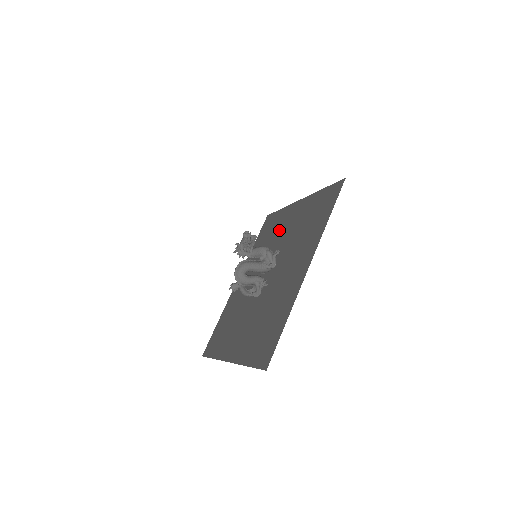
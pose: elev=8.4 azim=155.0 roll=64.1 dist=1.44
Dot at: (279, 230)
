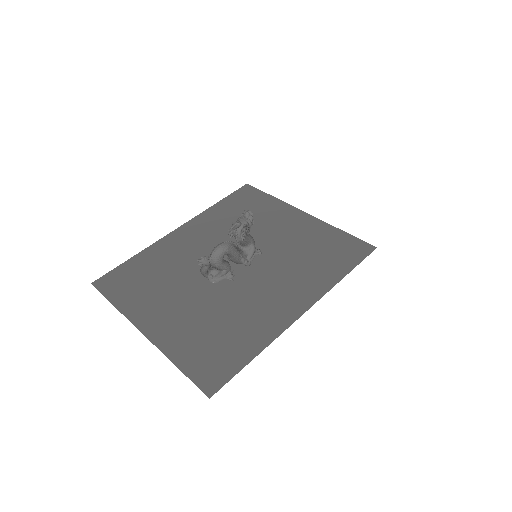
Dot at: (264, 222)
